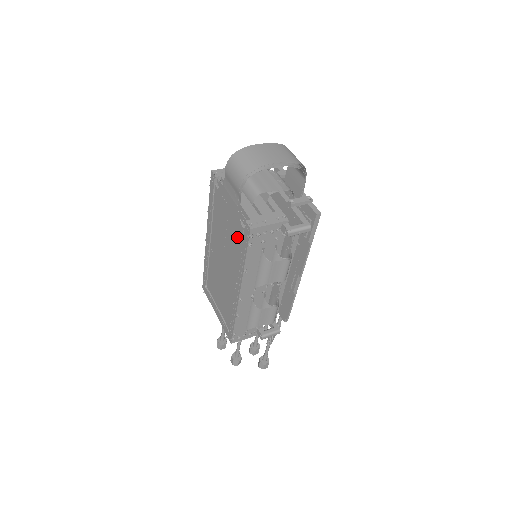
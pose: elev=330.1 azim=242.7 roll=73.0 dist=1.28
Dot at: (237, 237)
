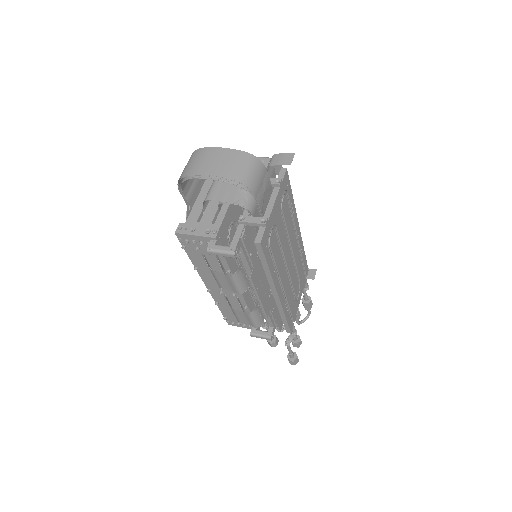
Dot at: occluded
